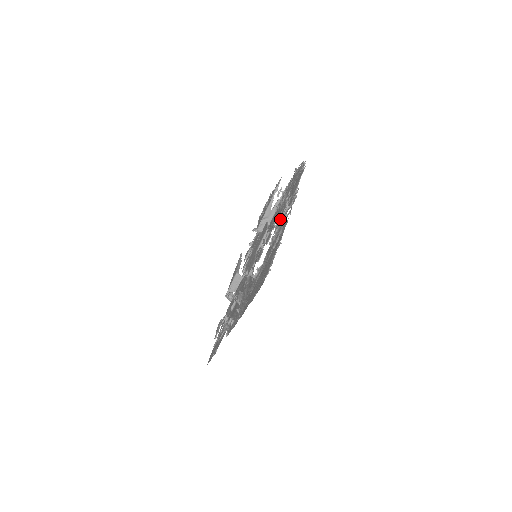
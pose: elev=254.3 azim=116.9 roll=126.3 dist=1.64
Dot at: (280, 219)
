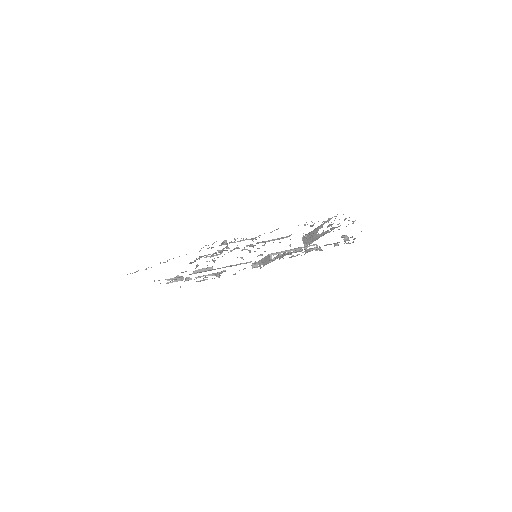
Dot at: occluded
